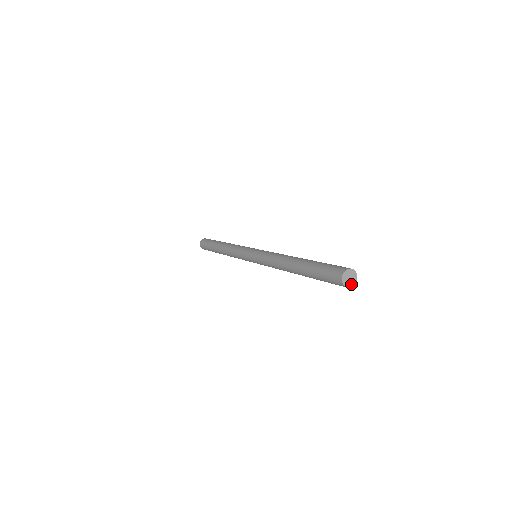
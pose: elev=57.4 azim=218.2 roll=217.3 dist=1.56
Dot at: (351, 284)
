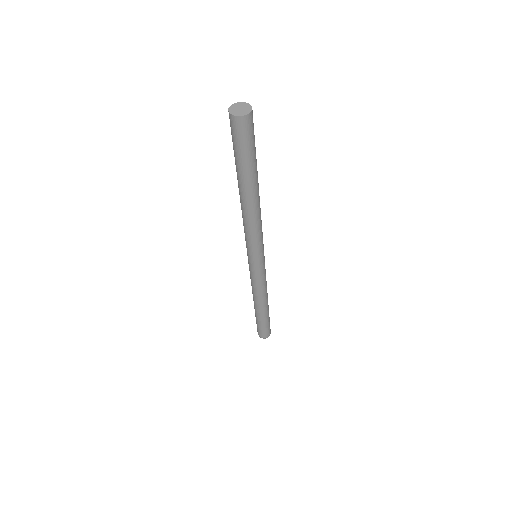
Dot at: (248, 111)
